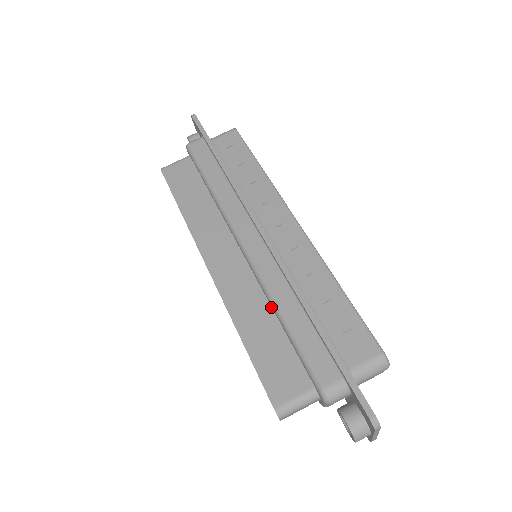
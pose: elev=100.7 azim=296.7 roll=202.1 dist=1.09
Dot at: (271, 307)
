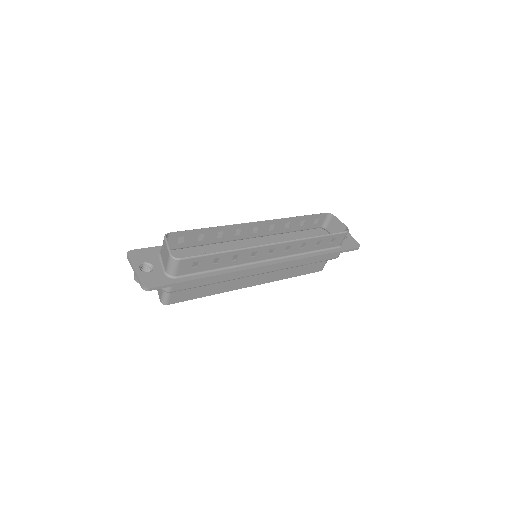
Dot at: occluded
